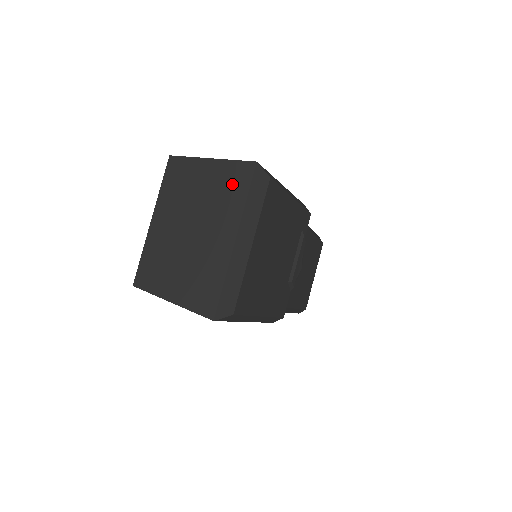
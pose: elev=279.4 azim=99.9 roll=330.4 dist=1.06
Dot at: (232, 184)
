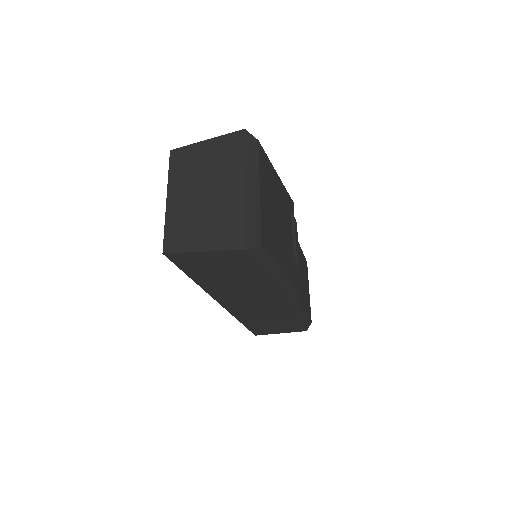
Dot at: (229, 150)
